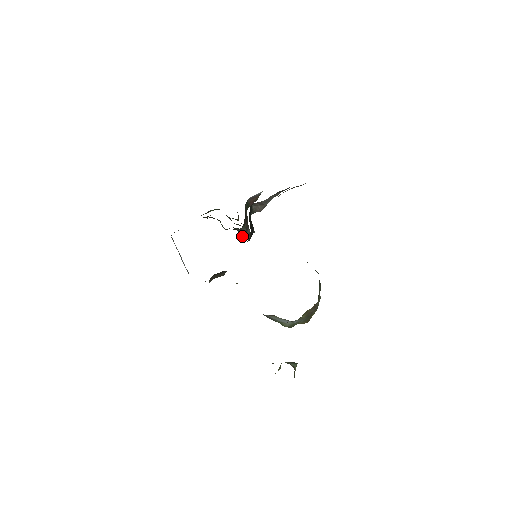
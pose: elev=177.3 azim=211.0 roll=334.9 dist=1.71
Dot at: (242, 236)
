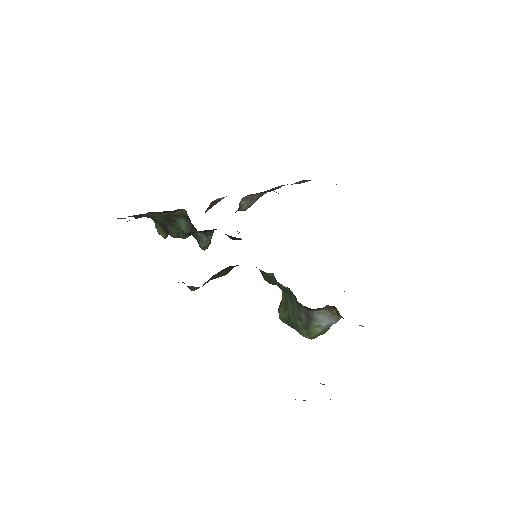
Dot at: (202, 245)
